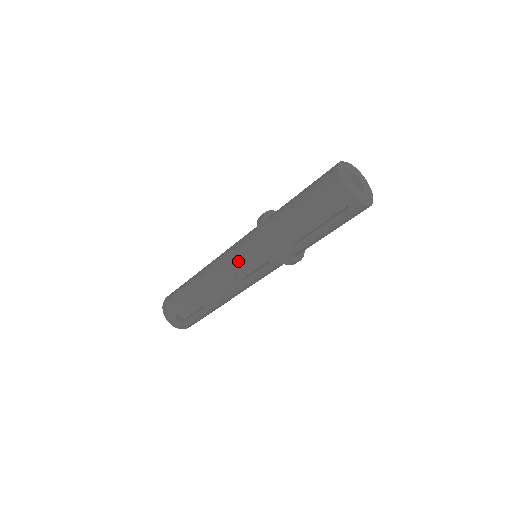
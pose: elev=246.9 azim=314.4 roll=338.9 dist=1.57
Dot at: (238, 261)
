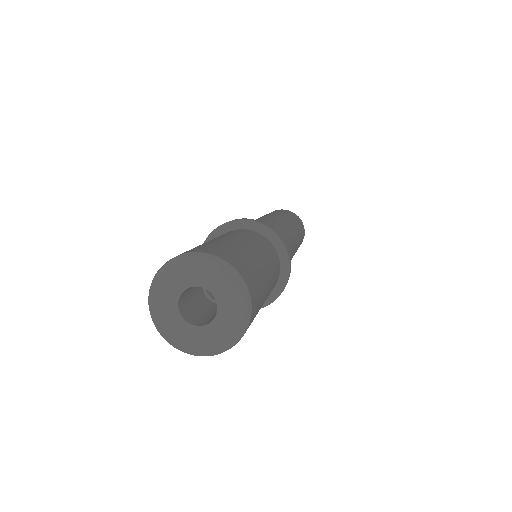
Dot at: occluded
